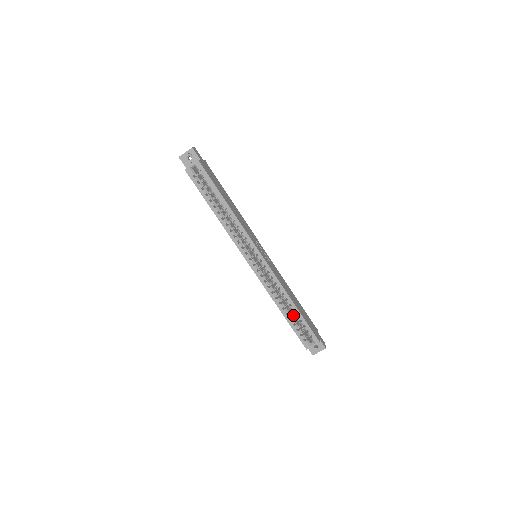
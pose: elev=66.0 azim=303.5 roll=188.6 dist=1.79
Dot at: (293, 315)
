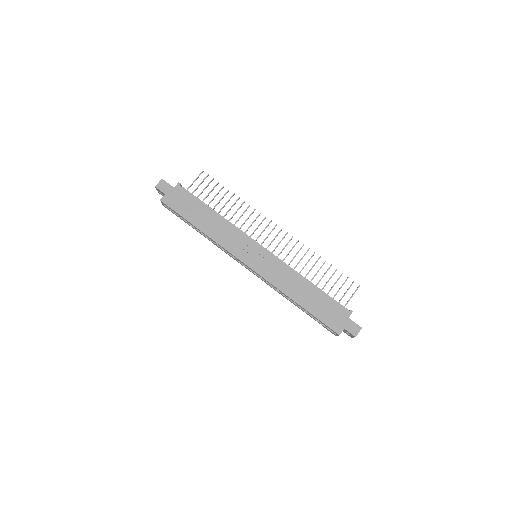
Dot at: occluded
